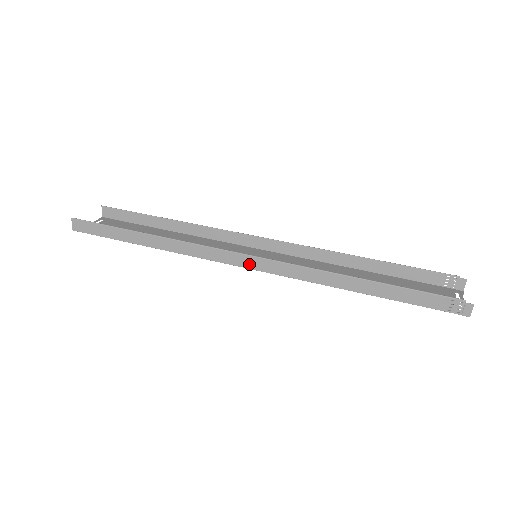
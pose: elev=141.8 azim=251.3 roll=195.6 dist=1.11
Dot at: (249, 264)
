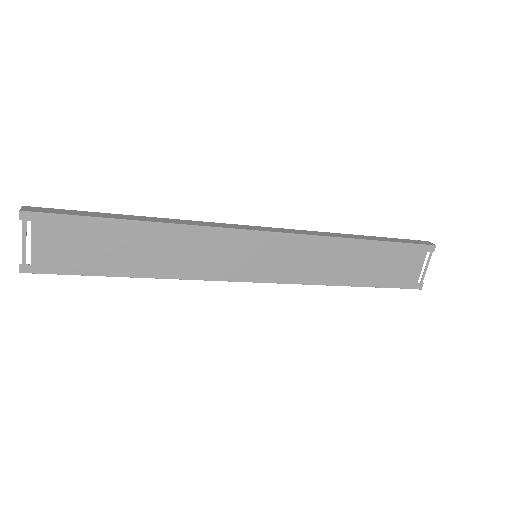
Dot at: (262, 229)
